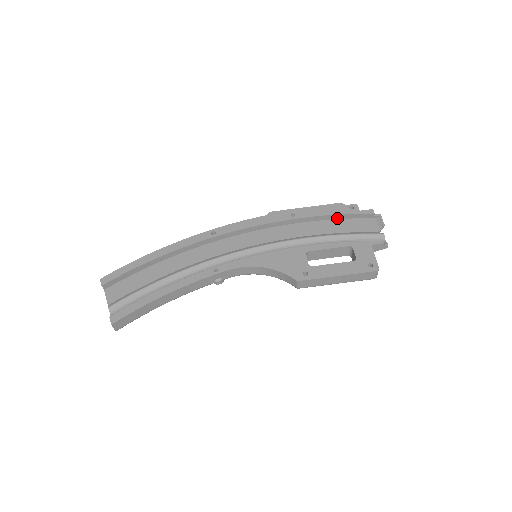
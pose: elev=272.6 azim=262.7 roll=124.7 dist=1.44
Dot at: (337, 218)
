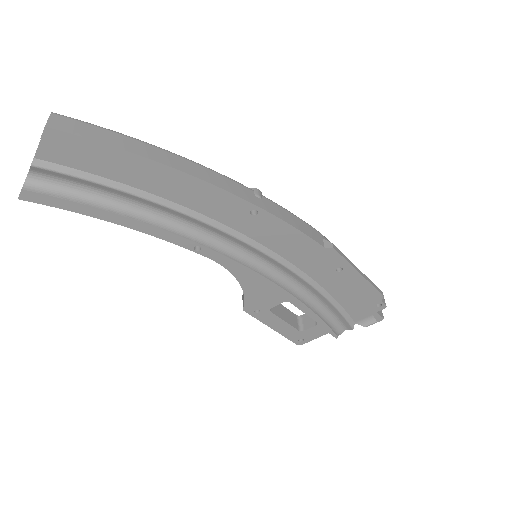
Dot at: occluded
